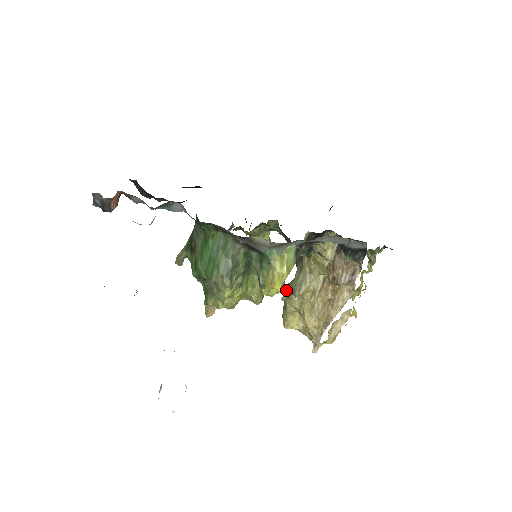
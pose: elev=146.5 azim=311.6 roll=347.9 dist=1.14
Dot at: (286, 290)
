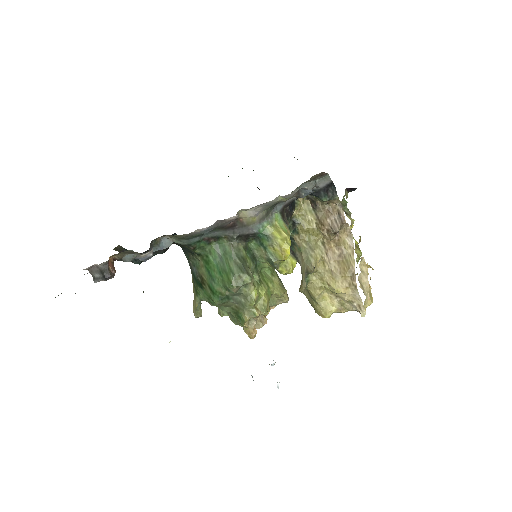
Dot at: (302, 288)
